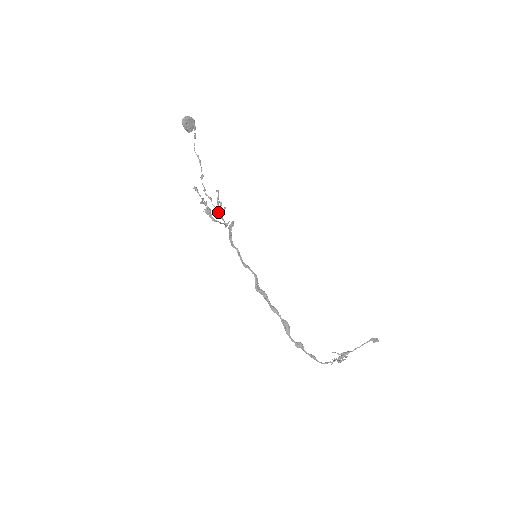
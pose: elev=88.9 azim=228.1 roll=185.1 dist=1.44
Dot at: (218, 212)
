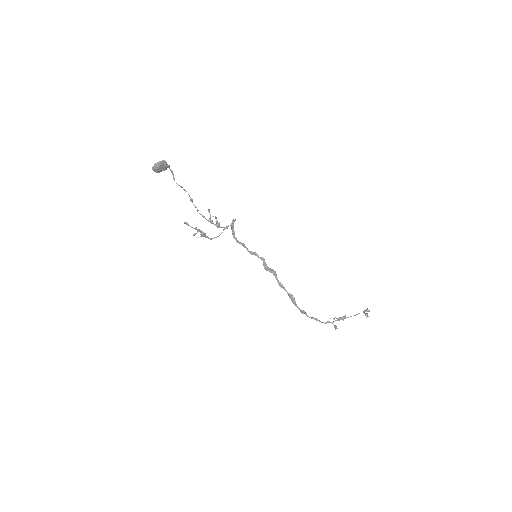
Dot at: (215, 225)
